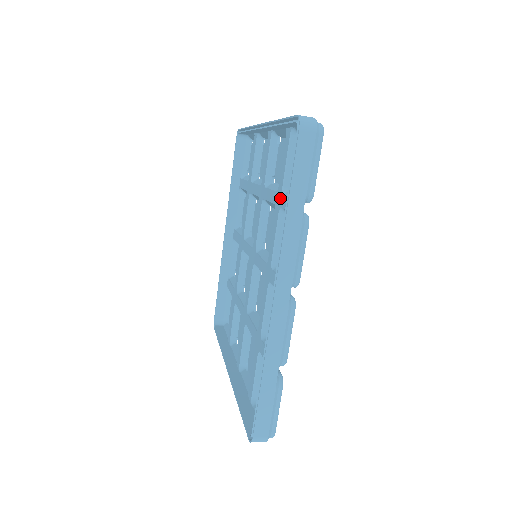
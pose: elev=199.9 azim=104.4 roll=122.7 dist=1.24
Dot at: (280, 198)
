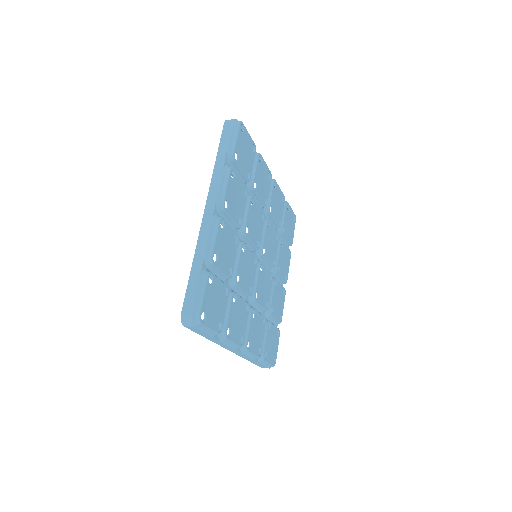
Dot at: occluded
